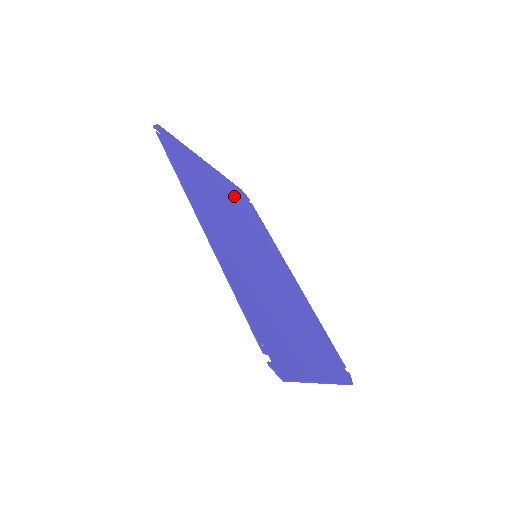
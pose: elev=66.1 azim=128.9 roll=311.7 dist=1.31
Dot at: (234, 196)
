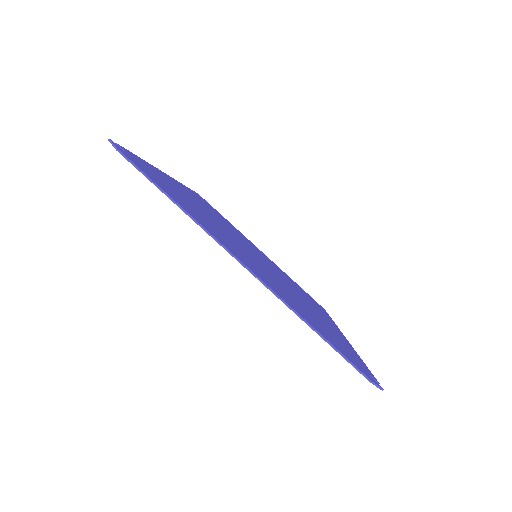
Dot at: occluded
